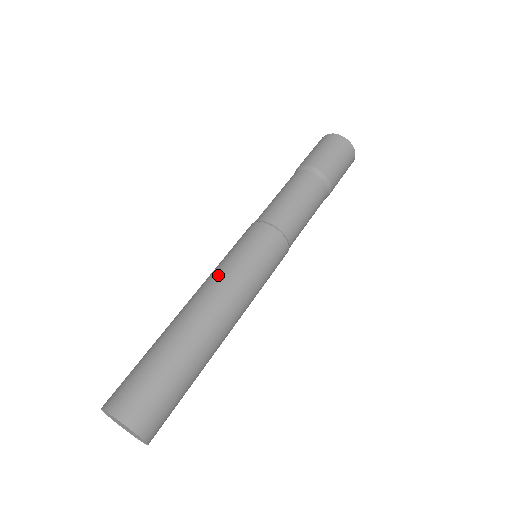
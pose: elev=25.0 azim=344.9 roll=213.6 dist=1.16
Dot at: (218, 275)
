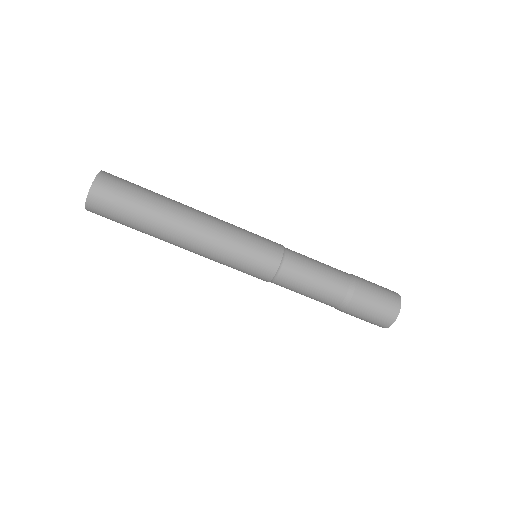
Dot at: occluded
